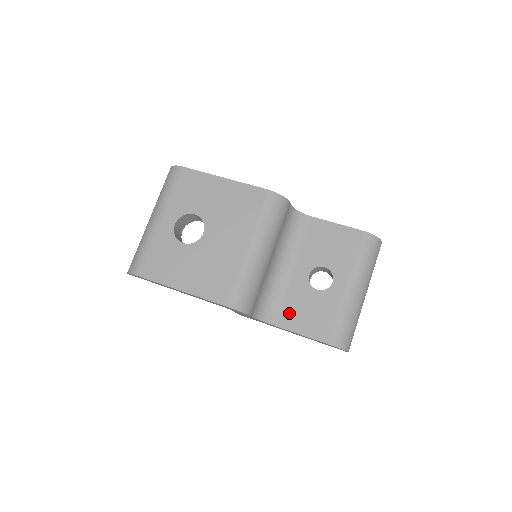
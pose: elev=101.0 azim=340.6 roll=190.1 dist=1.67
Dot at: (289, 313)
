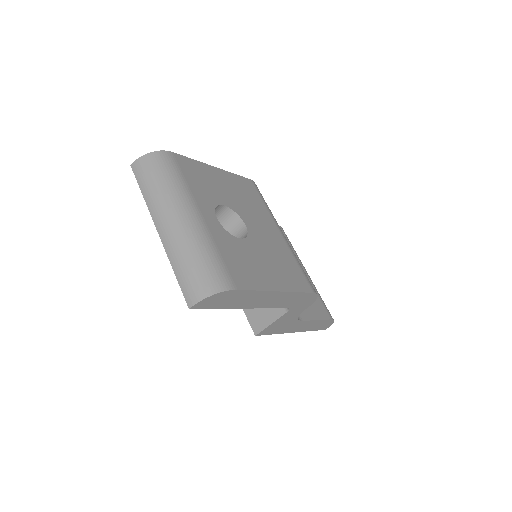
Dot at: occluded
